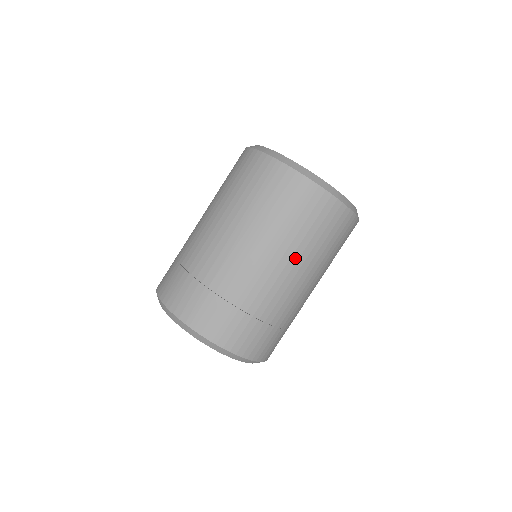
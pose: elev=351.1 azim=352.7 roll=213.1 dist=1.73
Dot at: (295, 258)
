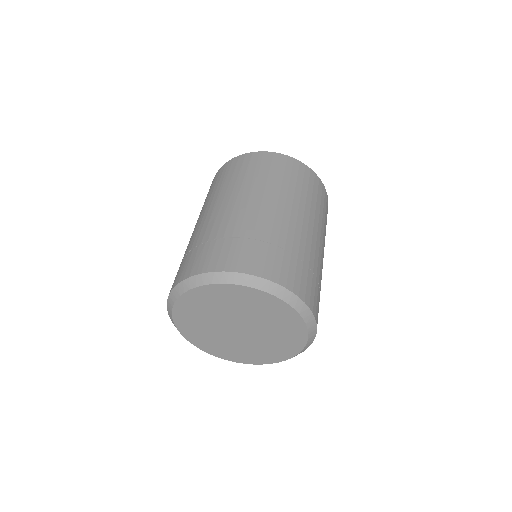
Dot at: (276, 194)
